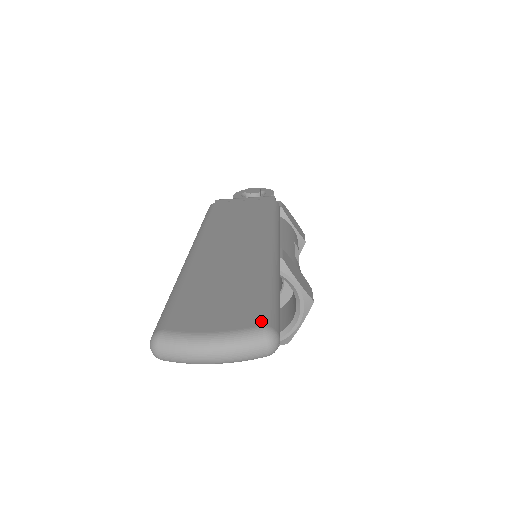
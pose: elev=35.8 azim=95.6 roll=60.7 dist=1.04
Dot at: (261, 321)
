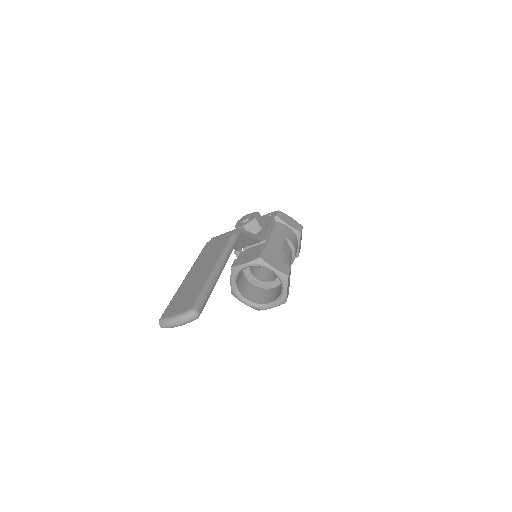
Dot at: (191, 307)
